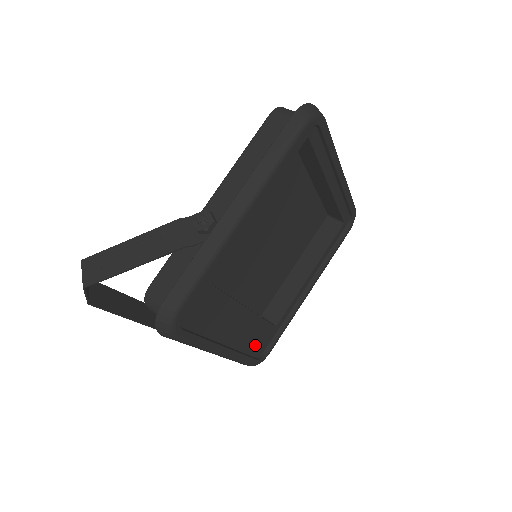
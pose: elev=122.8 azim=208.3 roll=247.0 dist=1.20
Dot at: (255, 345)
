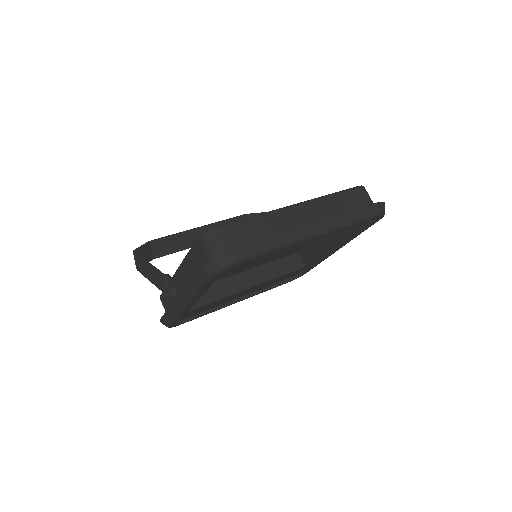
Dot at: (282, 279)
